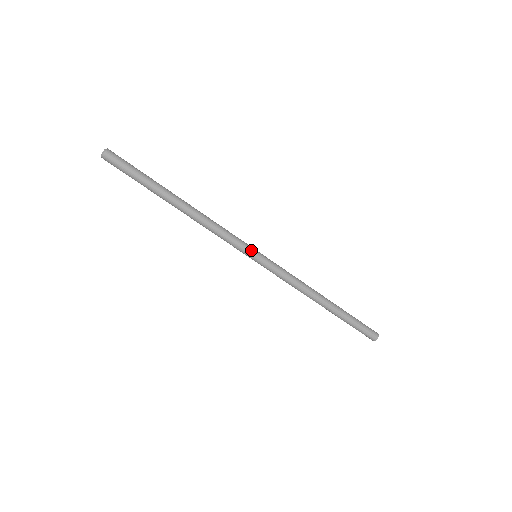
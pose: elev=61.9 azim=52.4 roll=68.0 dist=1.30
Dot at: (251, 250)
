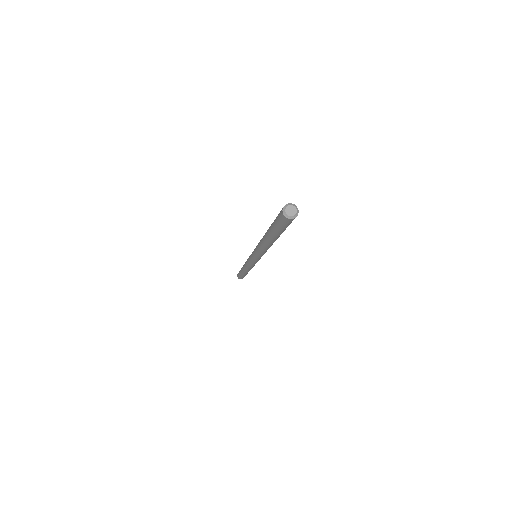
Dot at: (259, 259)
